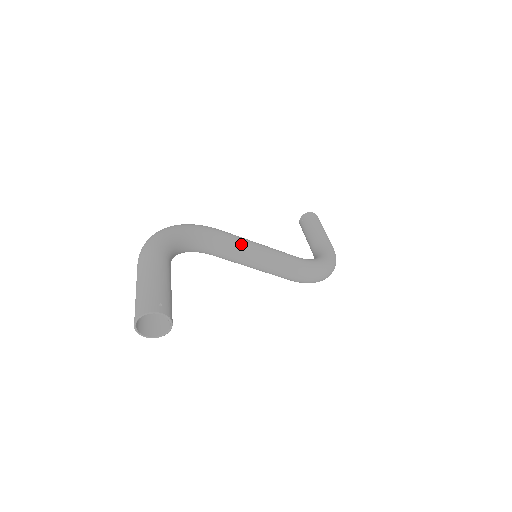
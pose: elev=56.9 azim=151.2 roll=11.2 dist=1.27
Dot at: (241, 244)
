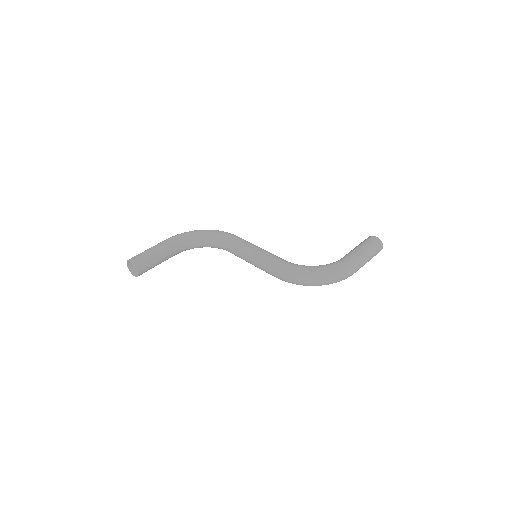
Dot at: (240, 245)
